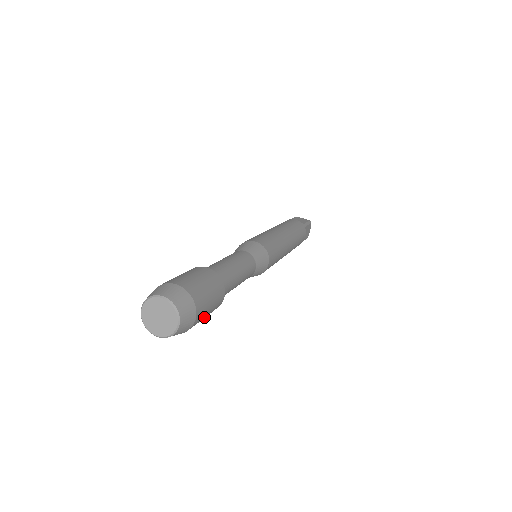
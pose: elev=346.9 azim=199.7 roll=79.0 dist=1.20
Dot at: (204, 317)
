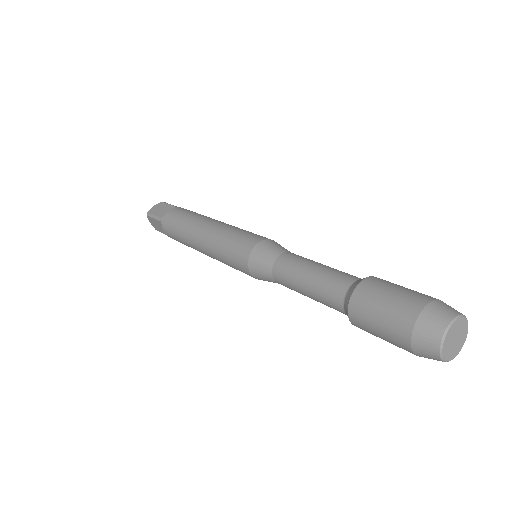
Dot at: occluded
